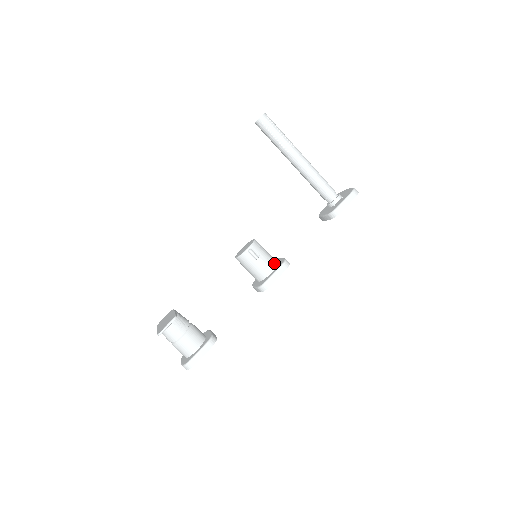
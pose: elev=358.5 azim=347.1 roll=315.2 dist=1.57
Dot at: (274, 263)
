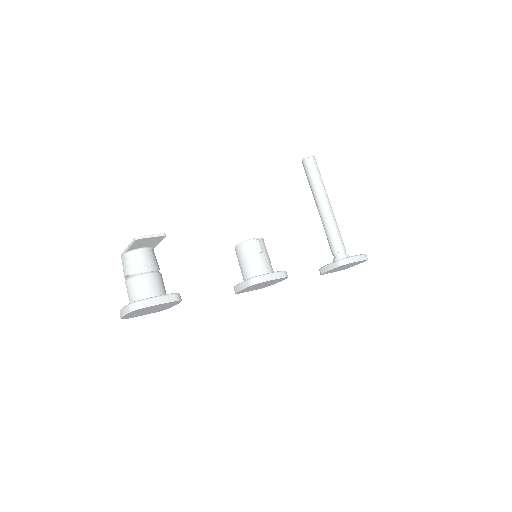
Dot at: (272, 269)
